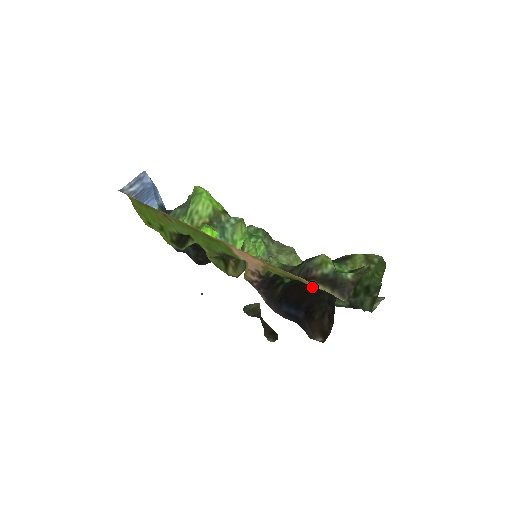
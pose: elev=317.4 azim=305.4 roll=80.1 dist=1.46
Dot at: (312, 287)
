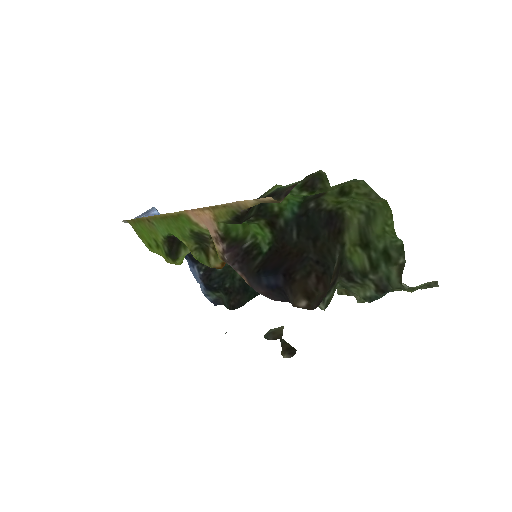
Dot at: (293, 248)
